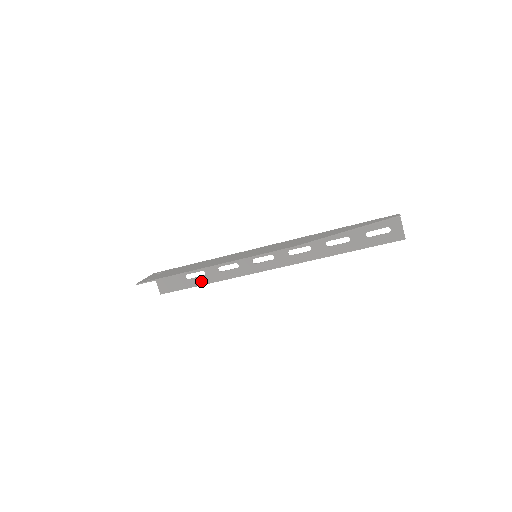
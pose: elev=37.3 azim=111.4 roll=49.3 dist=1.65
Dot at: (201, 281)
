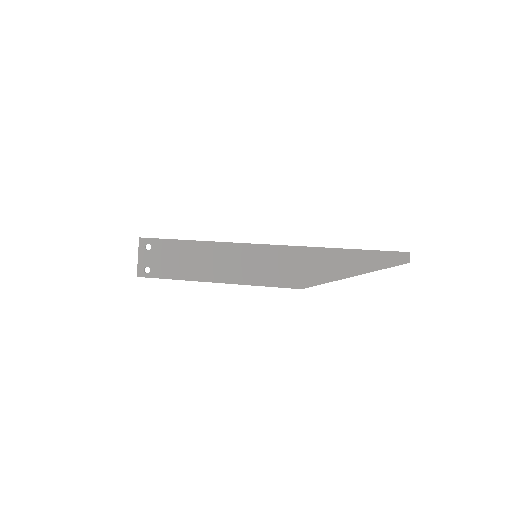
Dot at: occluded
